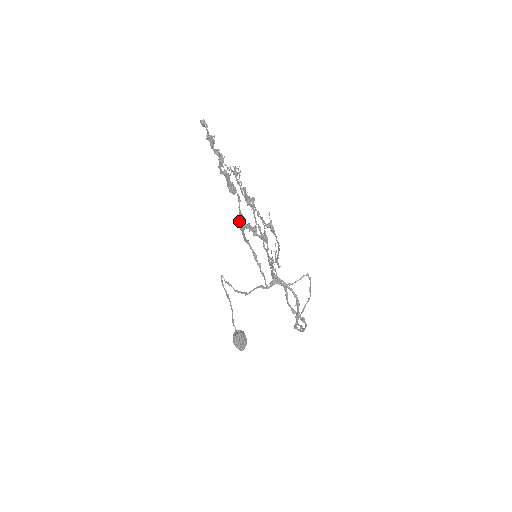
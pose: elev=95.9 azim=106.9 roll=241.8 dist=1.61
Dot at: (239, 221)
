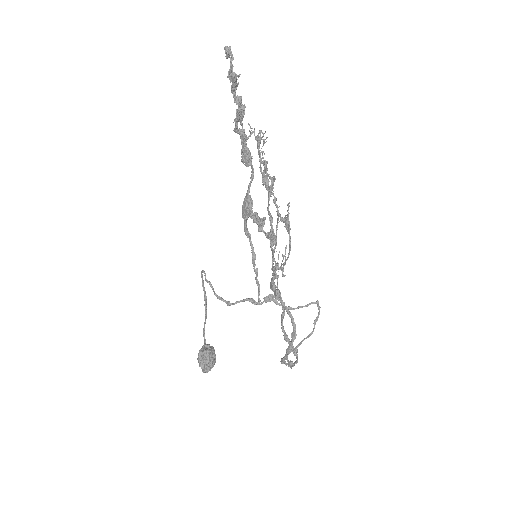
Dot at: (244, 205)
